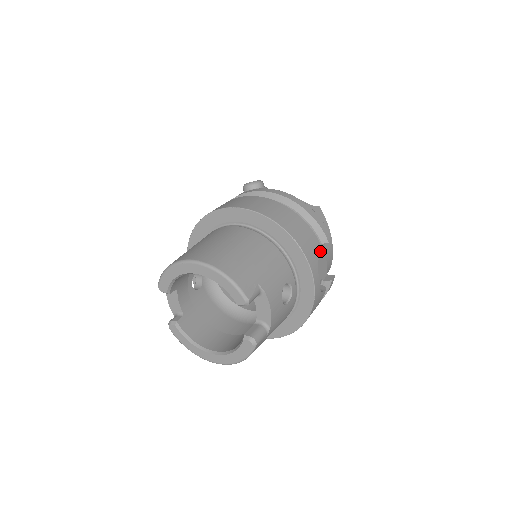
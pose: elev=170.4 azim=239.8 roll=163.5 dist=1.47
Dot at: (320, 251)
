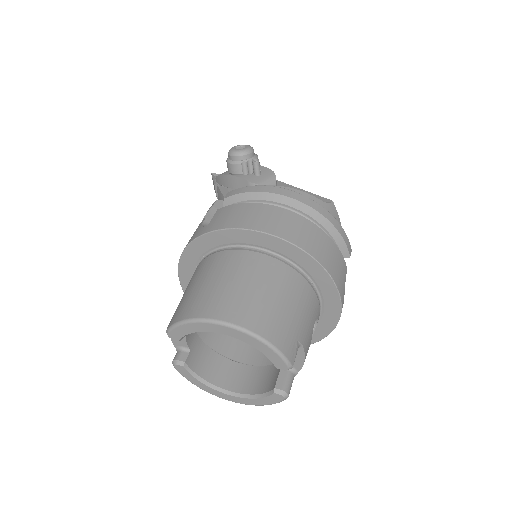
Dot at: occluded
